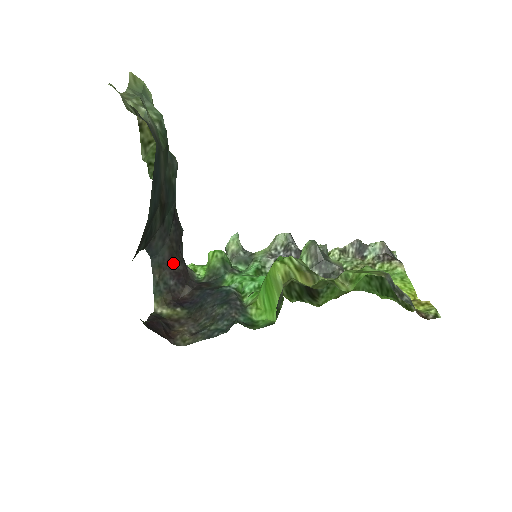
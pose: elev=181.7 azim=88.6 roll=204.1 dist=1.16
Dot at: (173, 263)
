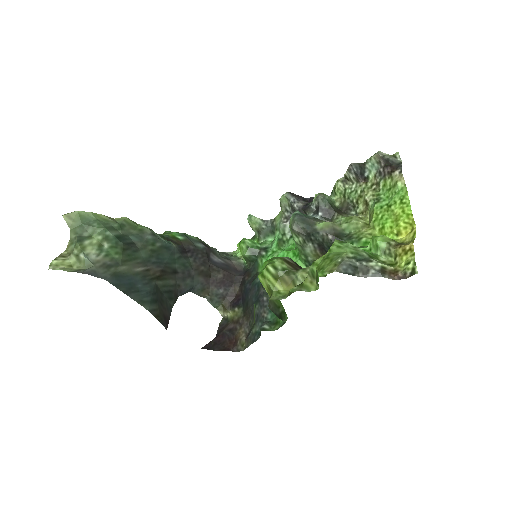
Dot at: (212, 278)
